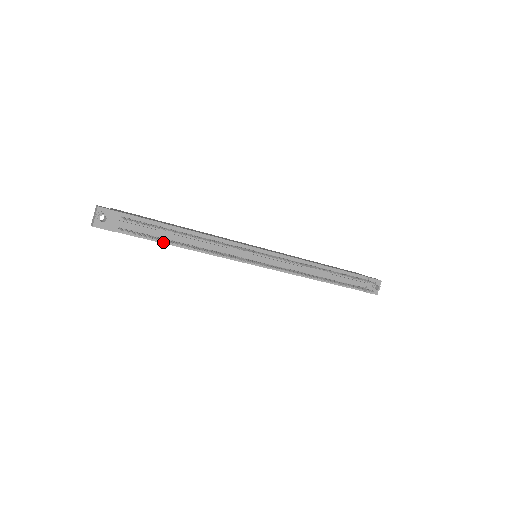
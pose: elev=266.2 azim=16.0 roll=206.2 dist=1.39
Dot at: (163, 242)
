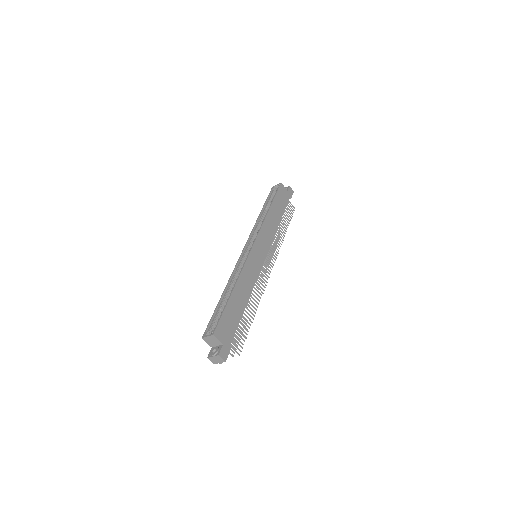
Dot at: occluded
